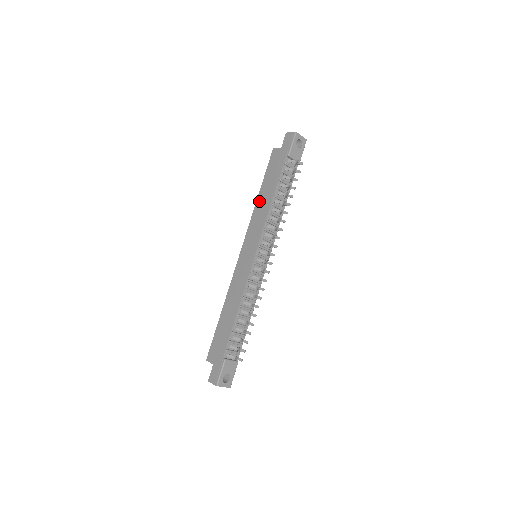
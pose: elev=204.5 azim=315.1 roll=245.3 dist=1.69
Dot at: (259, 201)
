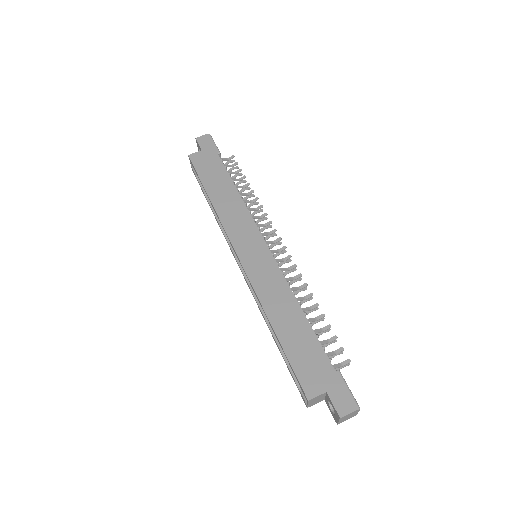
Dot at: (217, 201)
